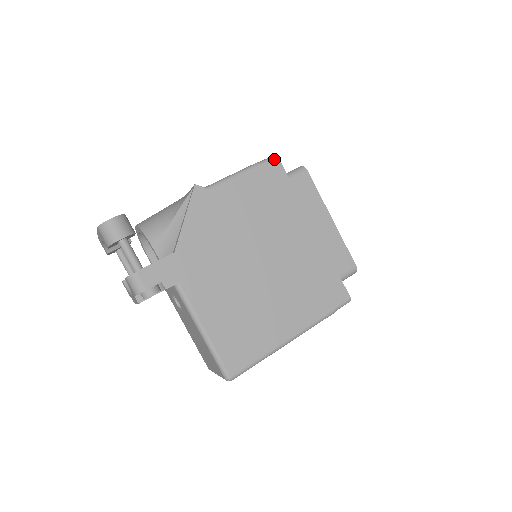
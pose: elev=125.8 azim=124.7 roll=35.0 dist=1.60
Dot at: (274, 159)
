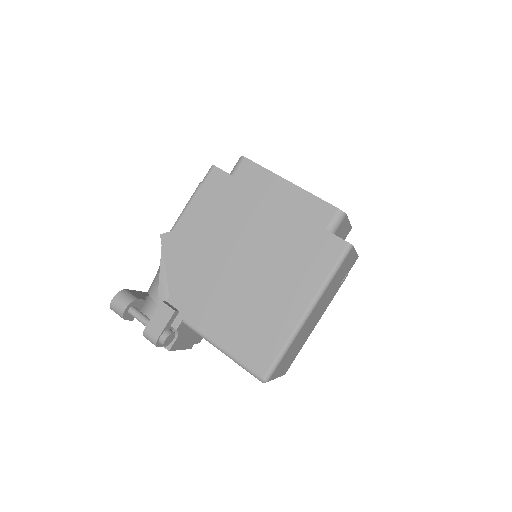
Dot at: (211, 169)
